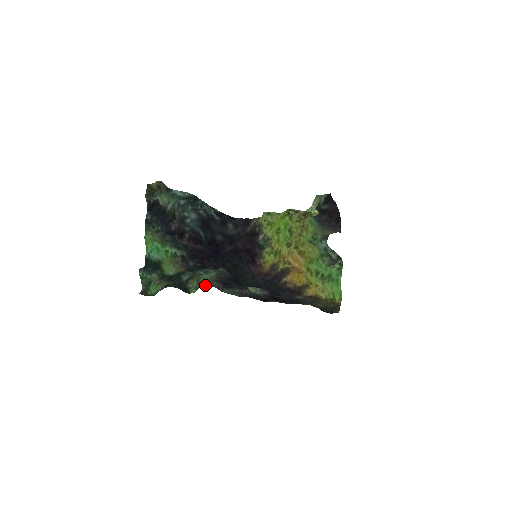
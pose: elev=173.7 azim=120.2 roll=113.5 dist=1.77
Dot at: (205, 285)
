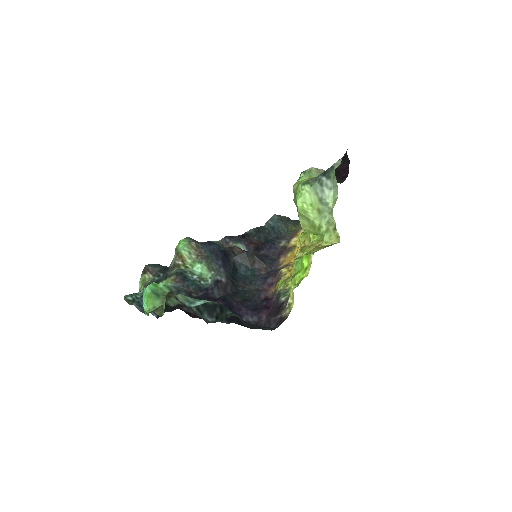
Dot at: (180, 242)
